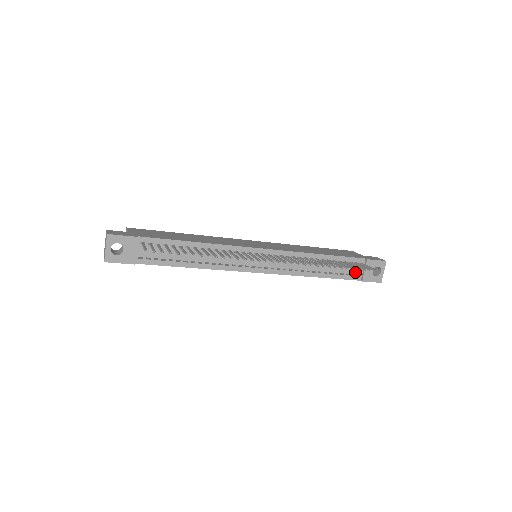
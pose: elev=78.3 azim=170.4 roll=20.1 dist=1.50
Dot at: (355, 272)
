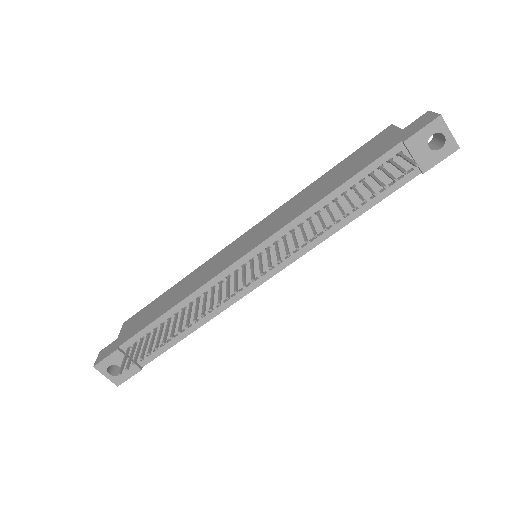
Dot at: occluded
